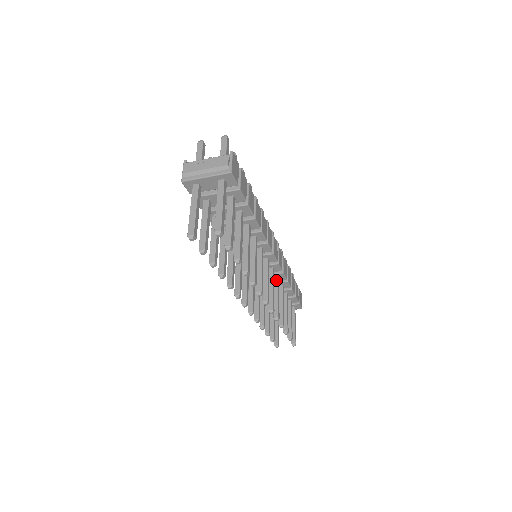
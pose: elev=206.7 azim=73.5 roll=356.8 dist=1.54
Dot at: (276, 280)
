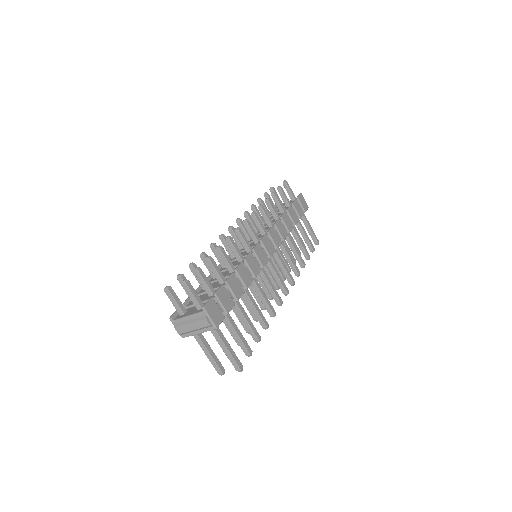
Dot at: (280, 245)
